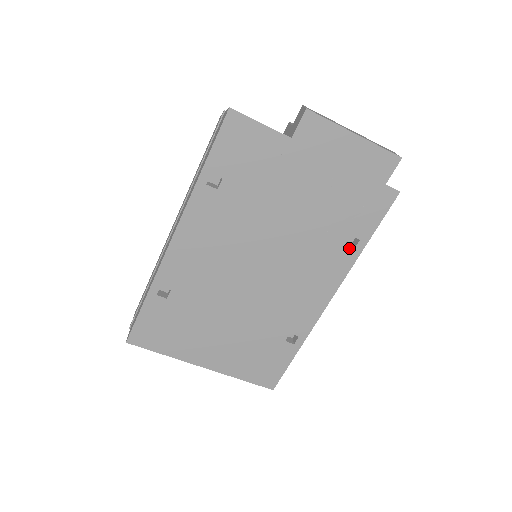
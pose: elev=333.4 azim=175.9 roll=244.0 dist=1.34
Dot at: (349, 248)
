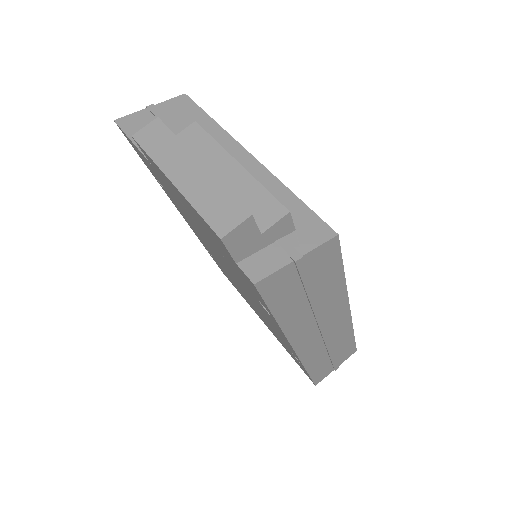
Dot at: (267, 312)
